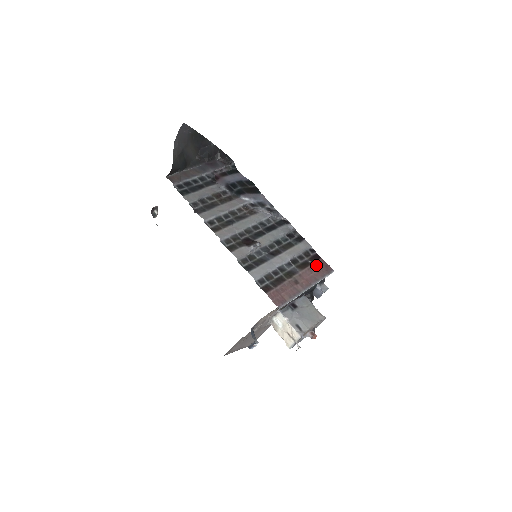
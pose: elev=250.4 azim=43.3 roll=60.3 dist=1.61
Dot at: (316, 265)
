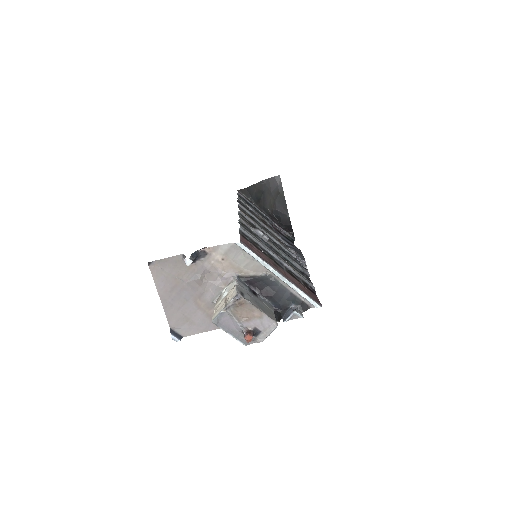
Dot at: (307, 289)
